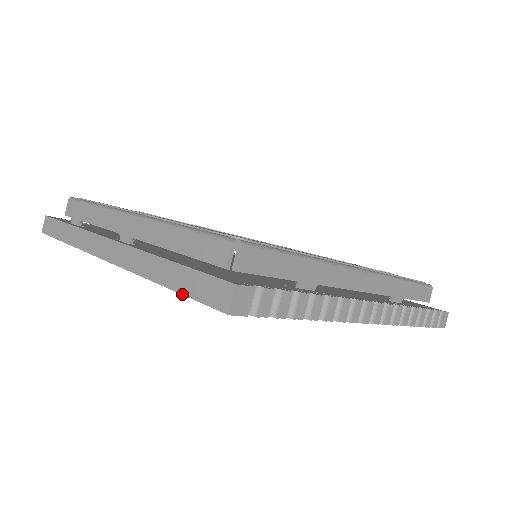
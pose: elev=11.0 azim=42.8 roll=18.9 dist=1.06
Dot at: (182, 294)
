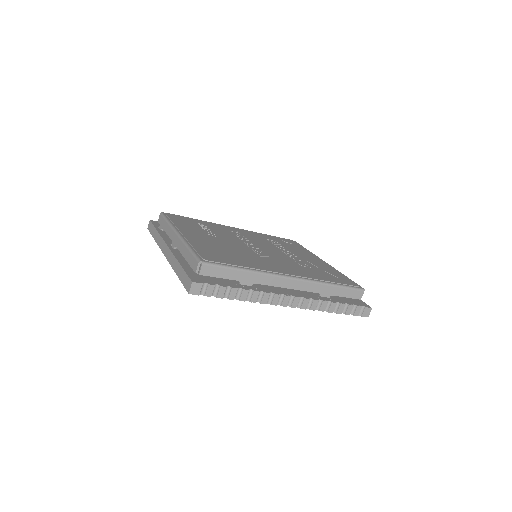
Dot at: (180, 280)
